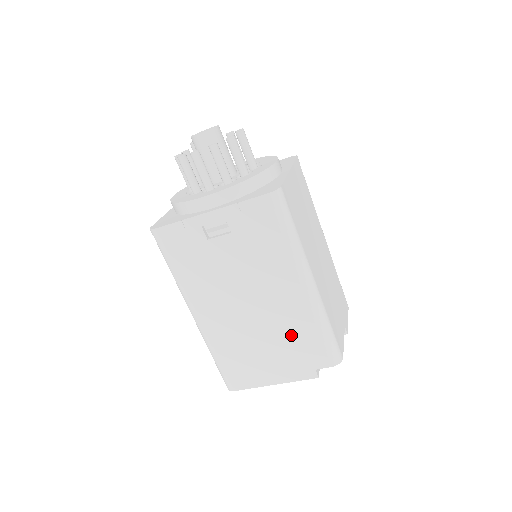
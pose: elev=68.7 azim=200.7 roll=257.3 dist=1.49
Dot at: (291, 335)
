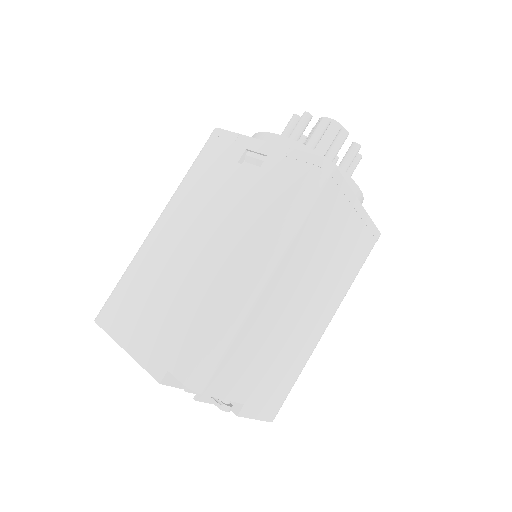
Dot at: (192, 309)
